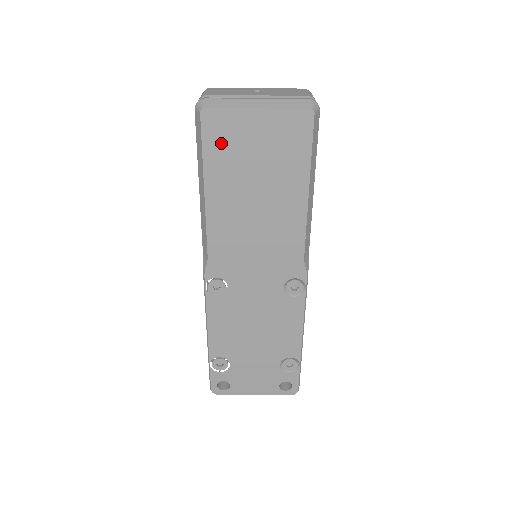
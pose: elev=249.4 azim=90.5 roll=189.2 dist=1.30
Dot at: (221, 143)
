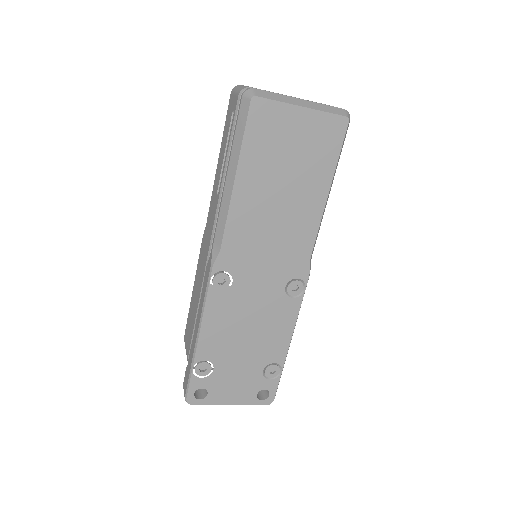
Dot at: (263, 133)
